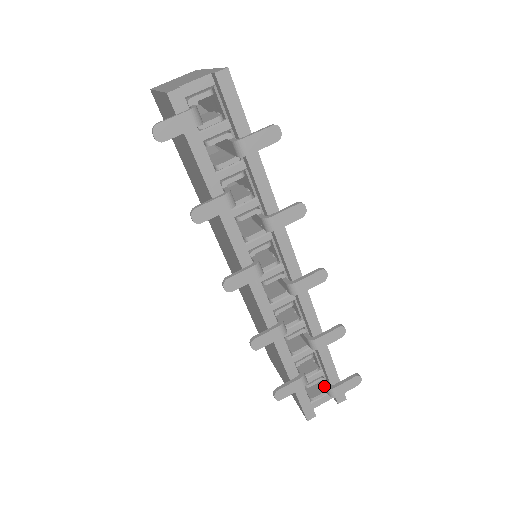
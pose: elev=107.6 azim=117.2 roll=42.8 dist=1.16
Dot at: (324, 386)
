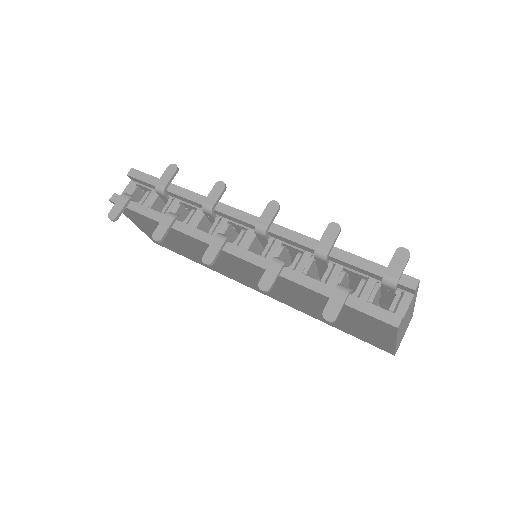
Dot at: (382, 286)
